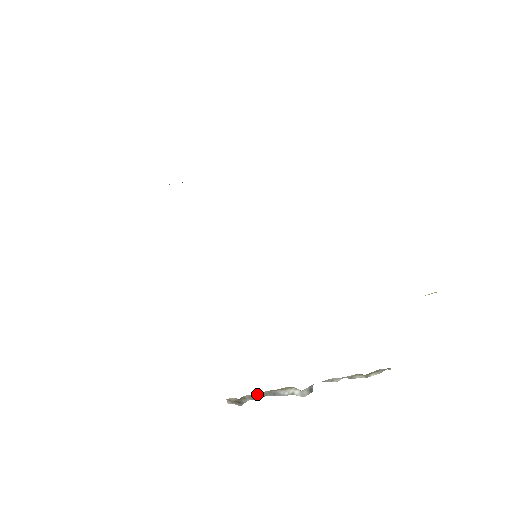
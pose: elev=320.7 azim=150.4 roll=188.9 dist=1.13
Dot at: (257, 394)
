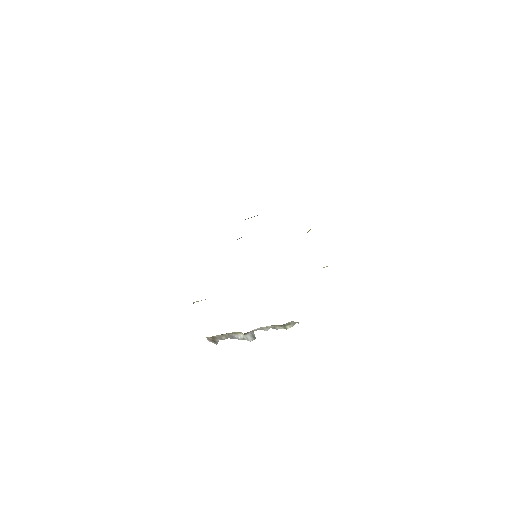
Dot at: (222, 335)
